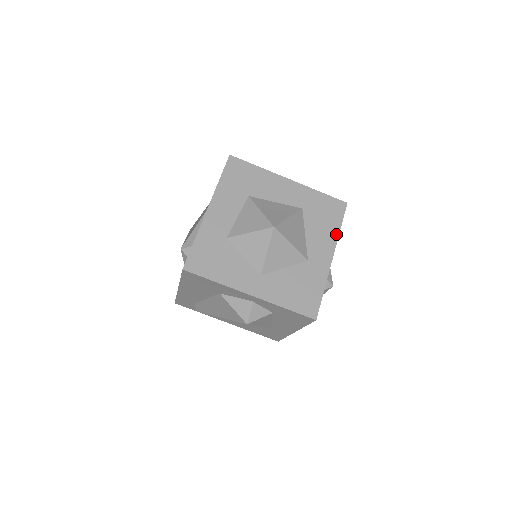
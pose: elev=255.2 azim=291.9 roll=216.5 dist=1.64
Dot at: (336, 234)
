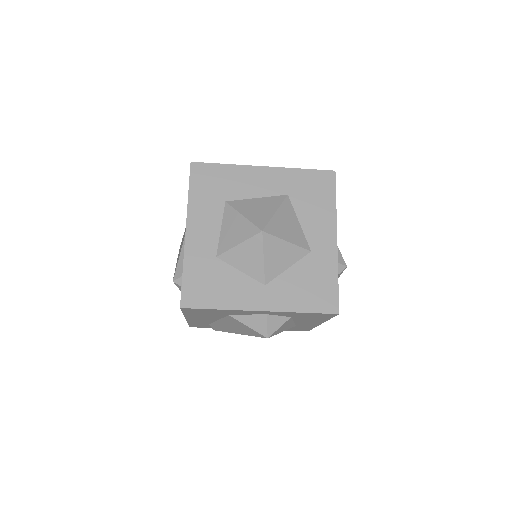
Dot at: (333, 211)
